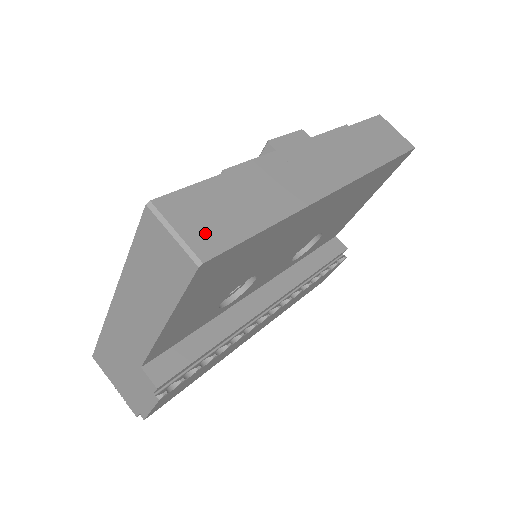
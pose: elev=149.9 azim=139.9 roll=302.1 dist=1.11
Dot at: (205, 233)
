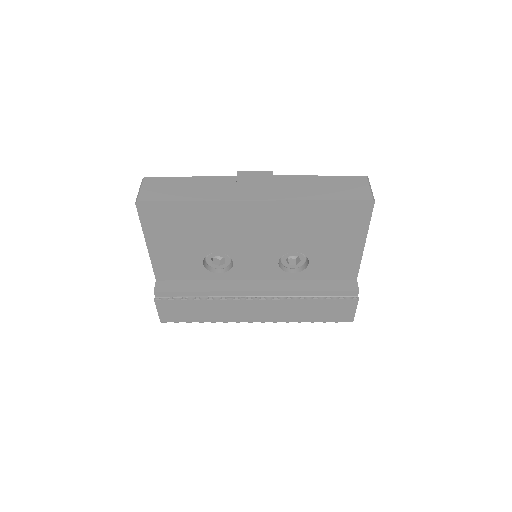
Dot at: (151, 193)
